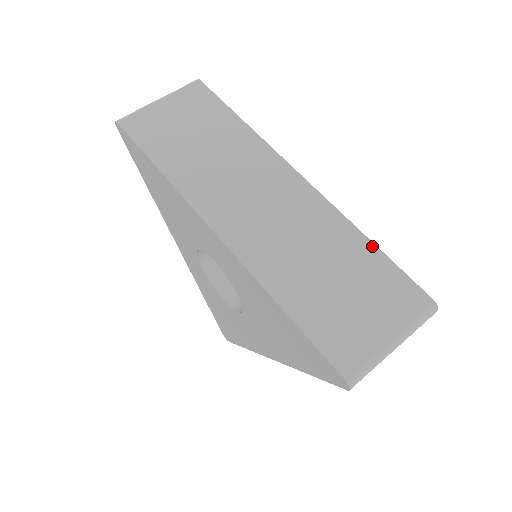
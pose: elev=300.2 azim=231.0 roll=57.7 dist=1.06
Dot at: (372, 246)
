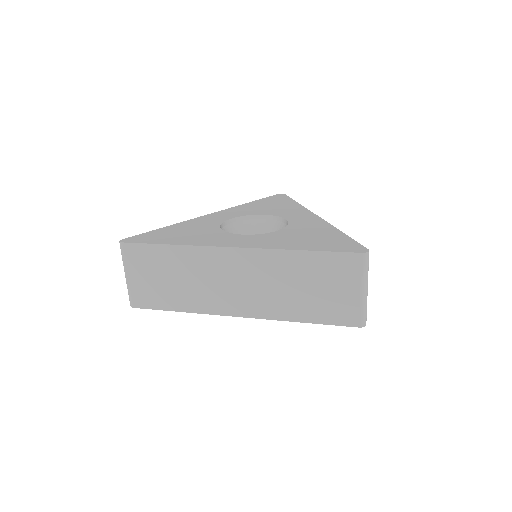
Dot at: (307, 253)
